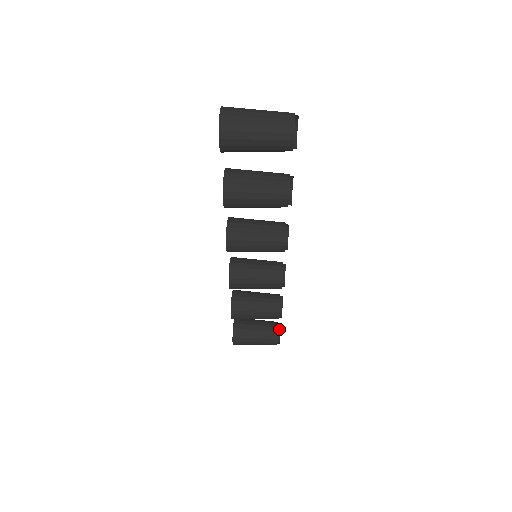
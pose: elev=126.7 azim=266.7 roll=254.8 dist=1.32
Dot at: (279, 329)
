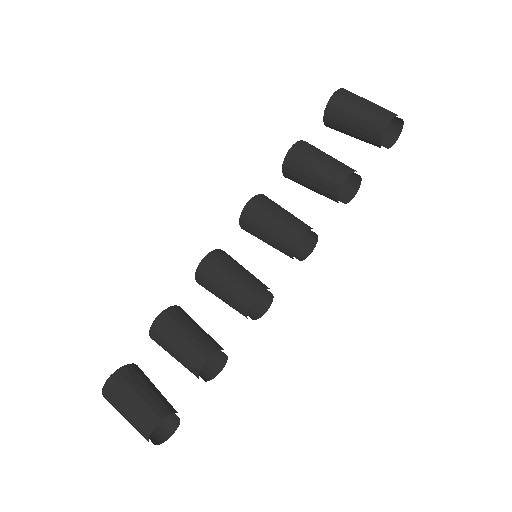
Dot at: (167, 437)
